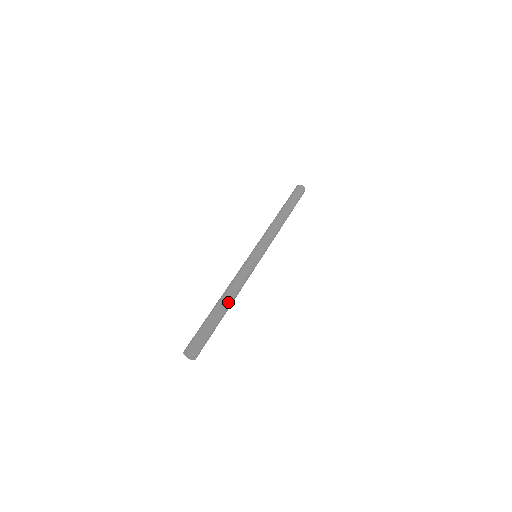
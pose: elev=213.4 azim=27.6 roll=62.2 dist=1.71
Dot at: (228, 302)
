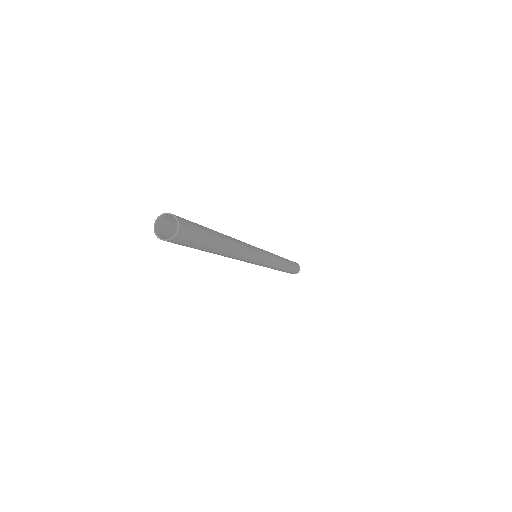
Dot at: (229, 242)
